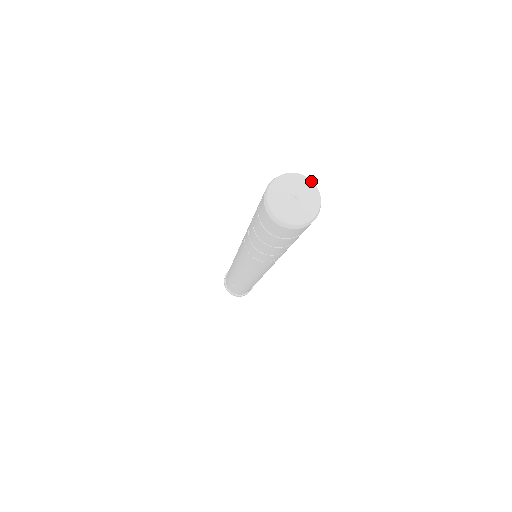
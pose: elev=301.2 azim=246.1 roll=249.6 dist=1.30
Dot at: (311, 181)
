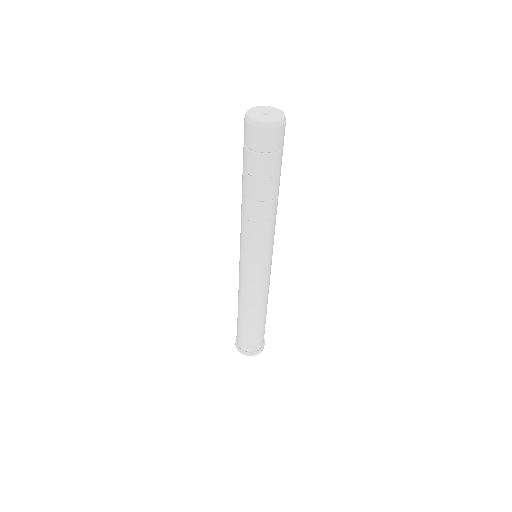
Dot at: (283, 112)
